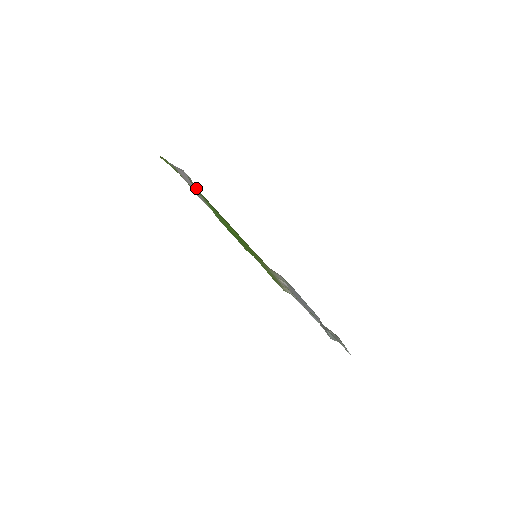
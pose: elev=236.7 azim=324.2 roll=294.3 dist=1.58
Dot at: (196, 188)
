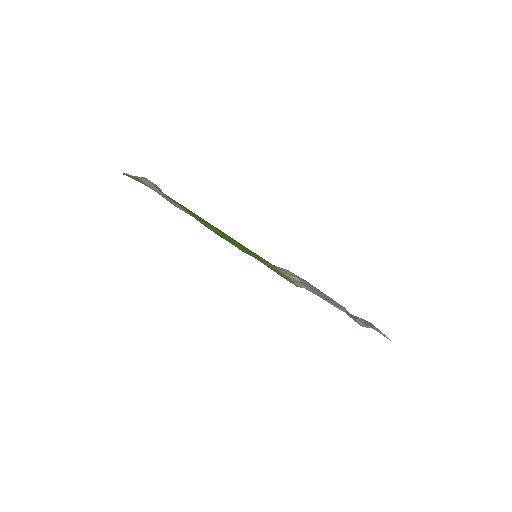
Dot at: occluded
